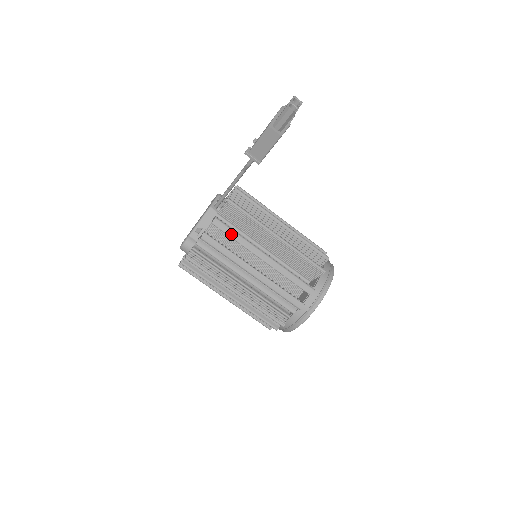
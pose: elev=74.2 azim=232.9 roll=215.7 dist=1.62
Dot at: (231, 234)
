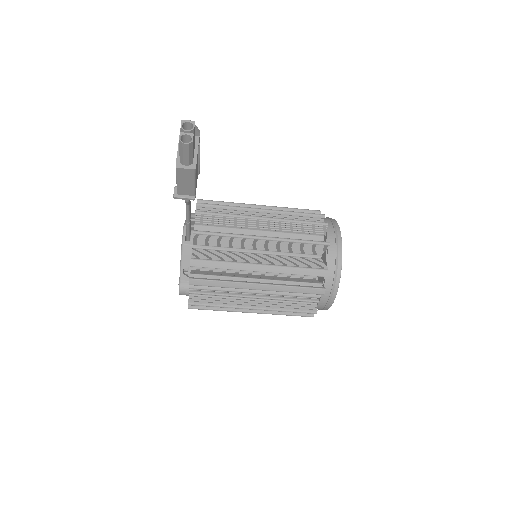
Dot at: (215, 266)
